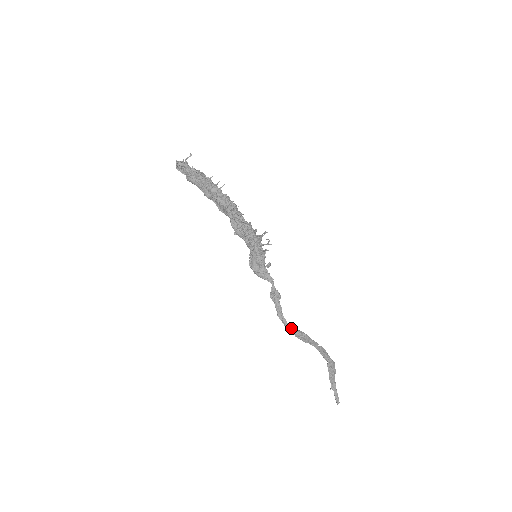
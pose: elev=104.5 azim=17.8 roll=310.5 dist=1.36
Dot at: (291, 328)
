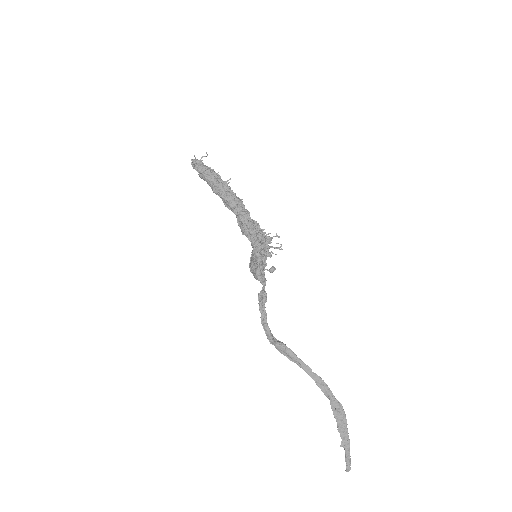
Dot at: (272, 338)
